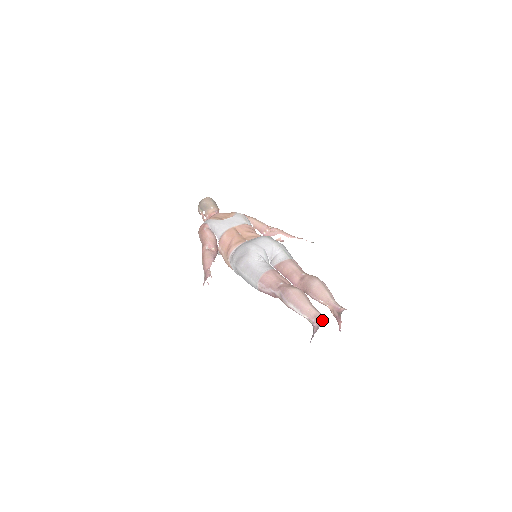
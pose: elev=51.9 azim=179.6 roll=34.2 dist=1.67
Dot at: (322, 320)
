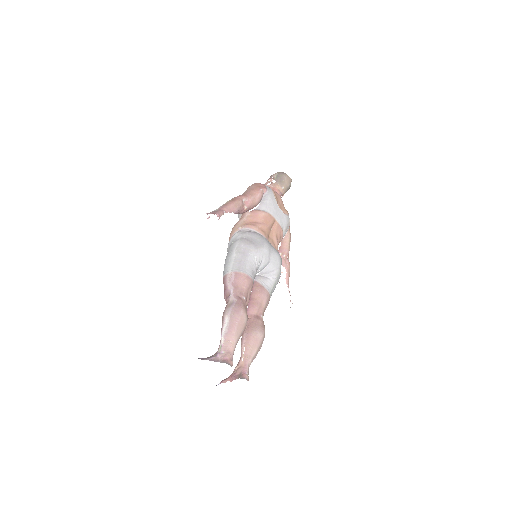
Dot at: (228, 362)
